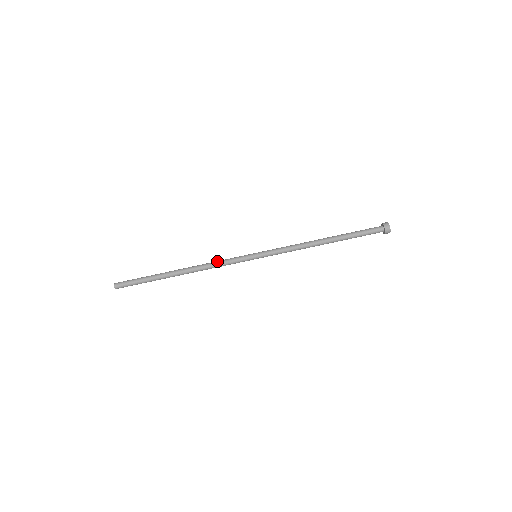
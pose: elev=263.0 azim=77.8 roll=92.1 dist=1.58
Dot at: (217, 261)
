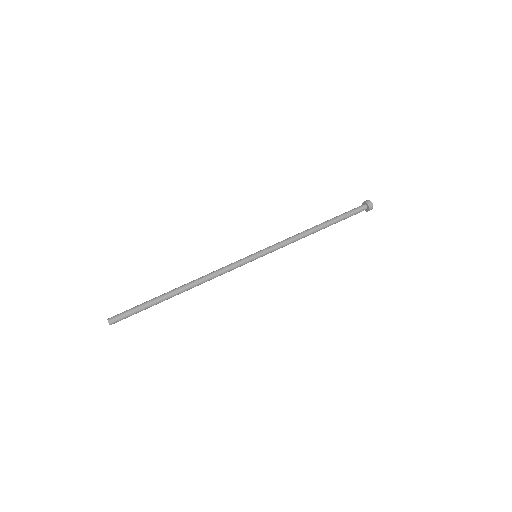
Dot at: occluded
